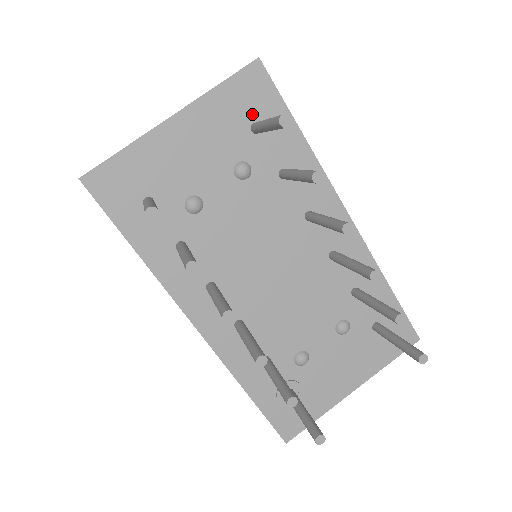
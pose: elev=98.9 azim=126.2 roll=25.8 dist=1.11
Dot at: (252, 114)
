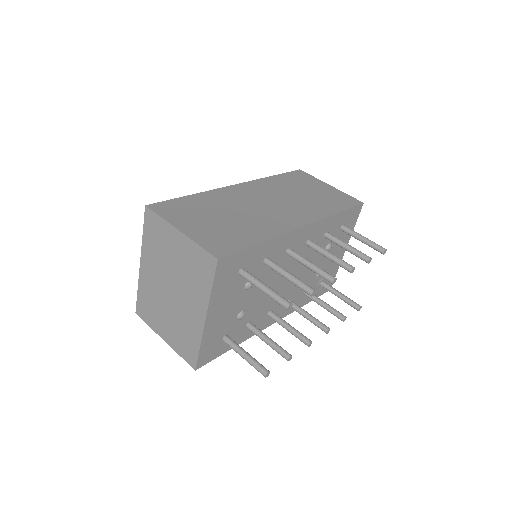
Dot at: (235, 272)
